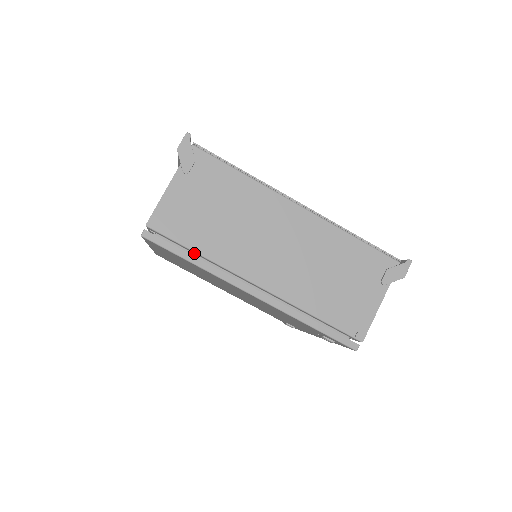
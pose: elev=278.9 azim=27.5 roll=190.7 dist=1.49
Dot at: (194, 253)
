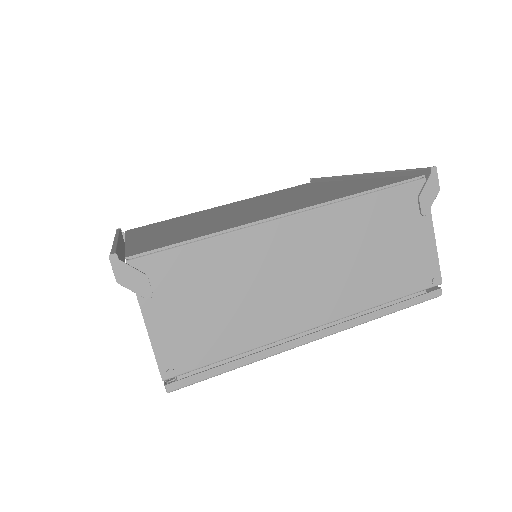
Dot at: occluded
